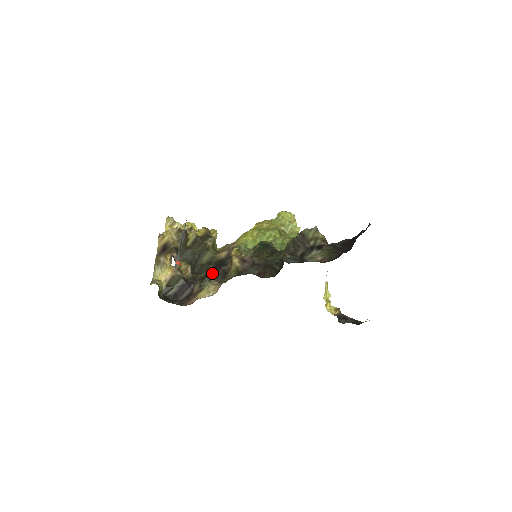
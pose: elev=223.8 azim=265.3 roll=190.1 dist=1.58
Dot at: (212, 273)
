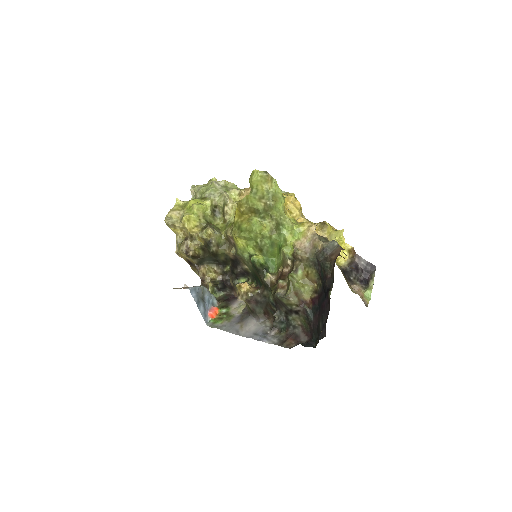
Dot at: (234, 273)
